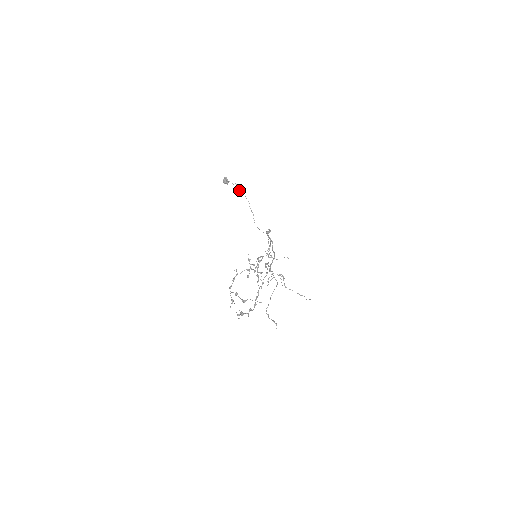
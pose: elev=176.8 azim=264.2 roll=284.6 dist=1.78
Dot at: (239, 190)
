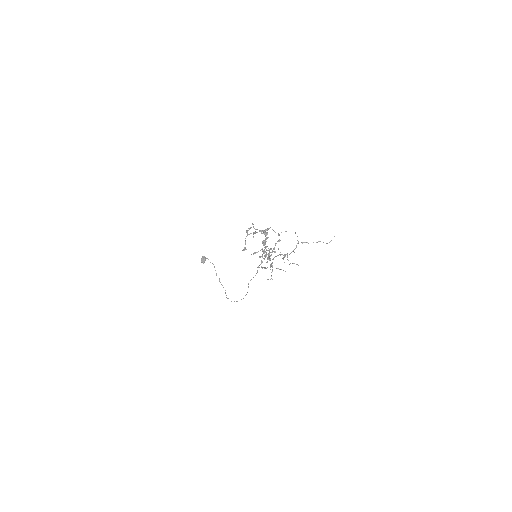
Dot at: occluded
